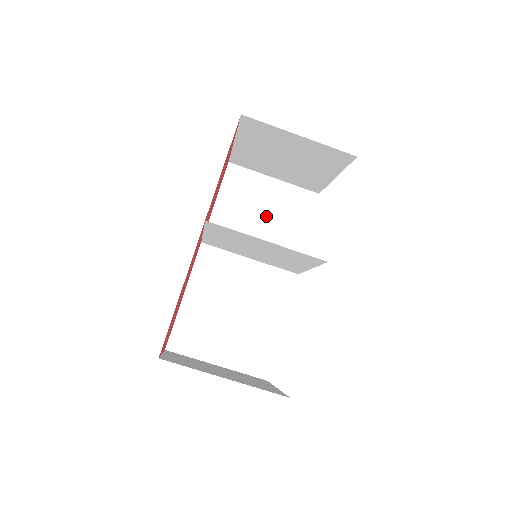
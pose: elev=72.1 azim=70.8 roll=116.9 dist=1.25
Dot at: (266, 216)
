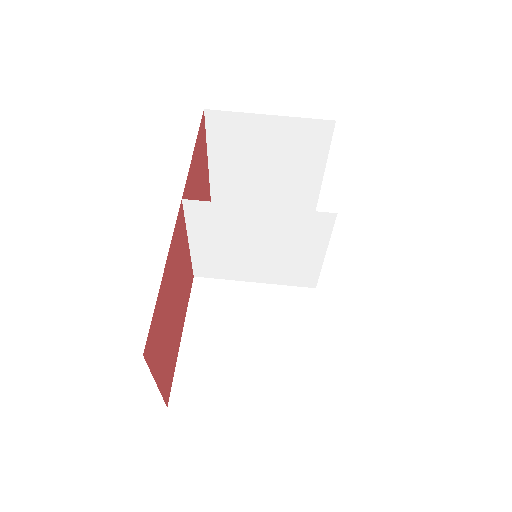
Dot at: occluded
